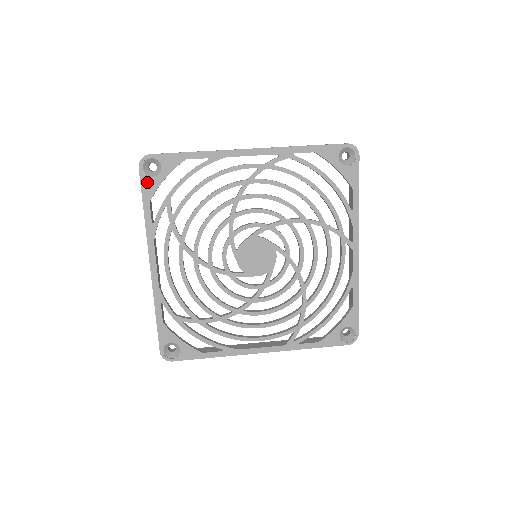
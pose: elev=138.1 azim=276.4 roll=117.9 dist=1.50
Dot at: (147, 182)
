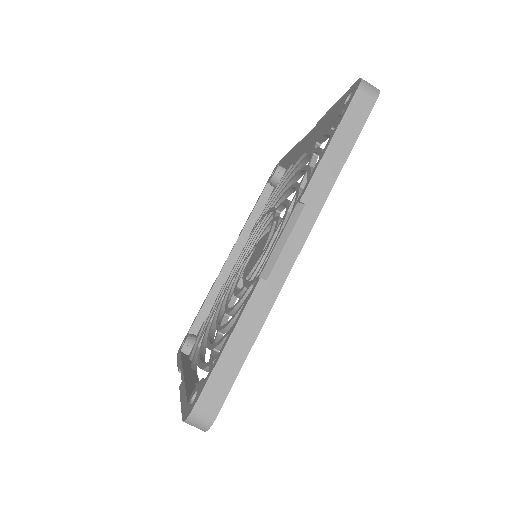
Dot at: occluded
